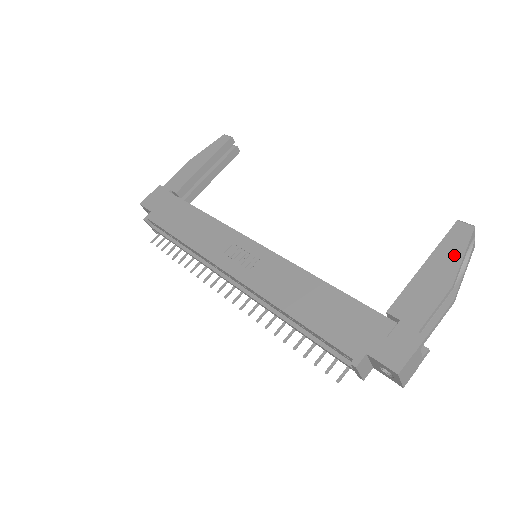
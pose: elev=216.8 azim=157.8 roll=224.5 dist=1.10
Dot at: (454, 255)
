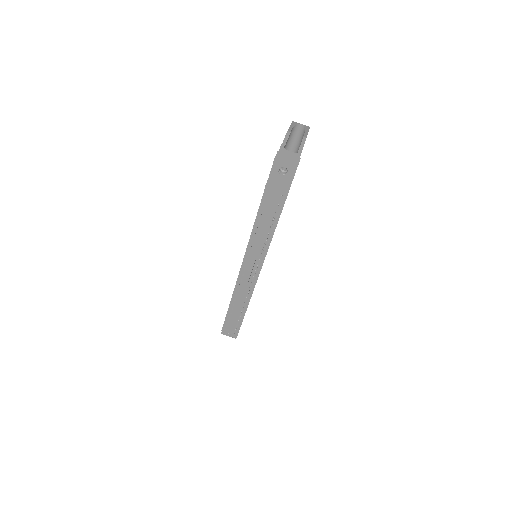
Dot at: occluded
